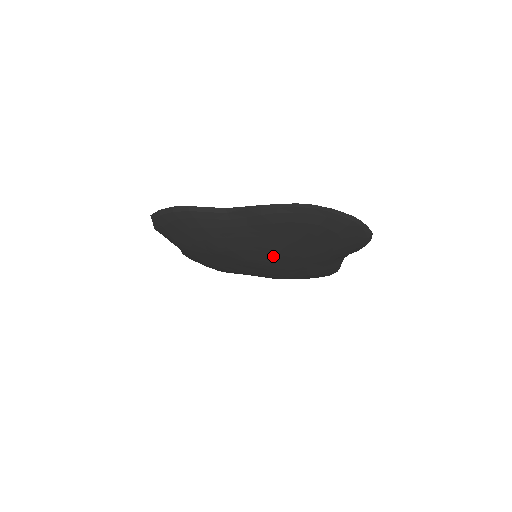
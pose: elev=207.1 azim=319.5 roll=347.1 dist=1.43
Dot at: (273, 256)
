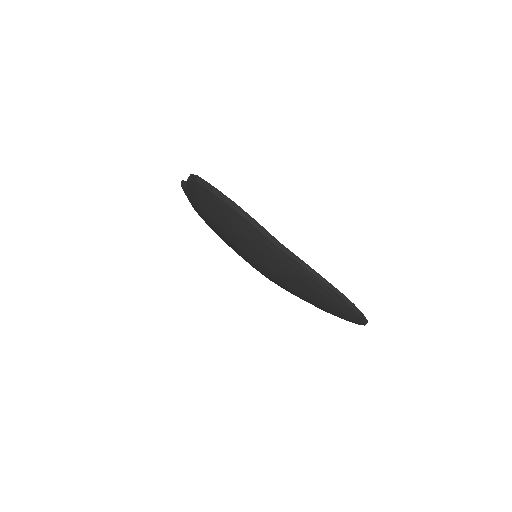
Dot at: (276, 281)
